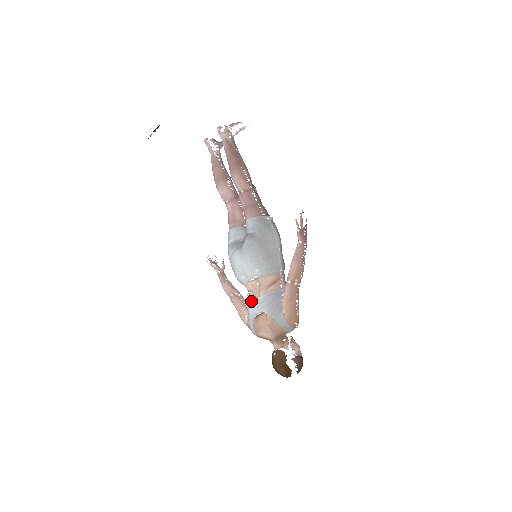
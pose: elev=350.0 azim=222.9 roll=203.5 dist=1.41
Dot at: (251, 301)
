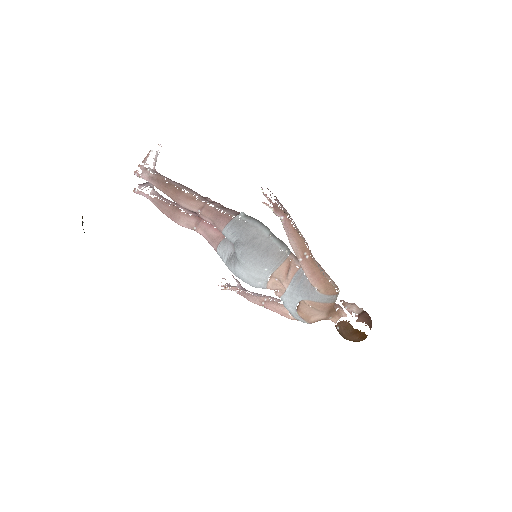
Dot at: (282, 298)
